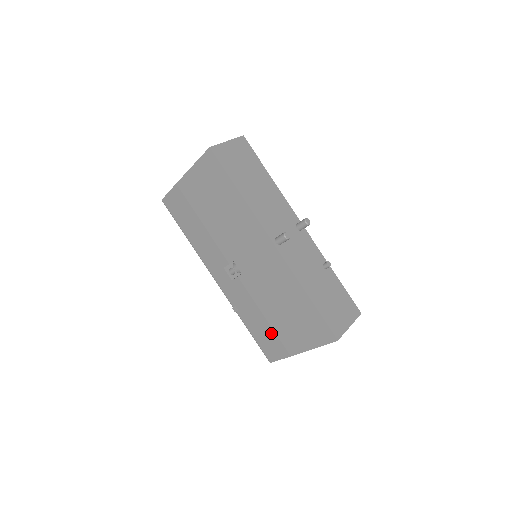
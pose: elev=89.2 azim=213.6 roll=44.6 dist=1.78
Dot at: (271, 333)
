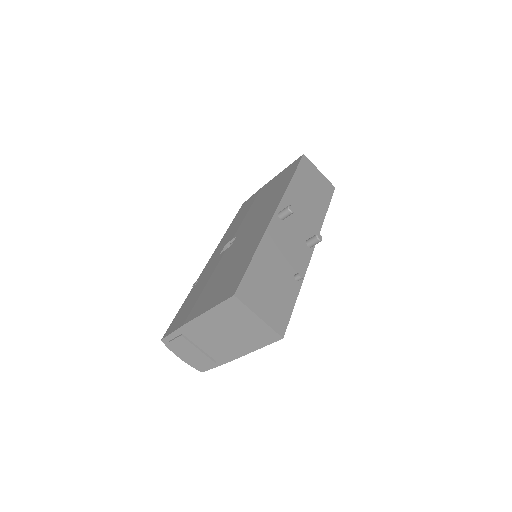
Dot at: (194, 301)
